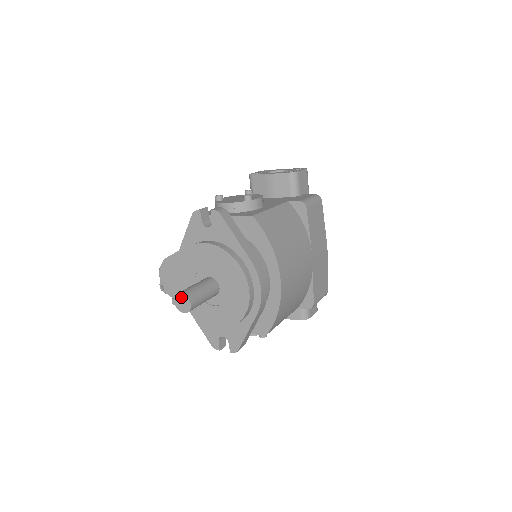
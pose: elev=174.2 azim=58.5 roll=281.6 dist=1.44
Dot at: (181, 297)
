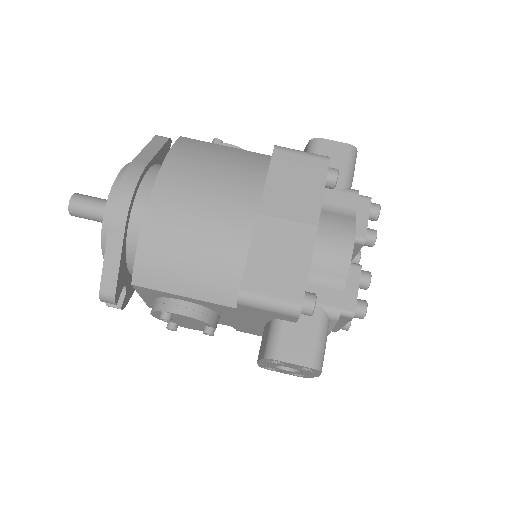
Dot at: occluded
